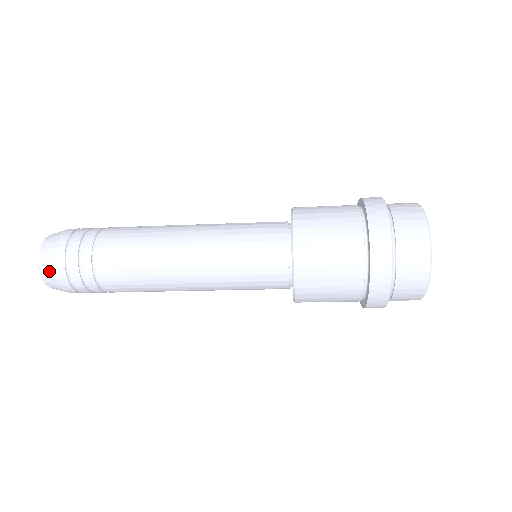
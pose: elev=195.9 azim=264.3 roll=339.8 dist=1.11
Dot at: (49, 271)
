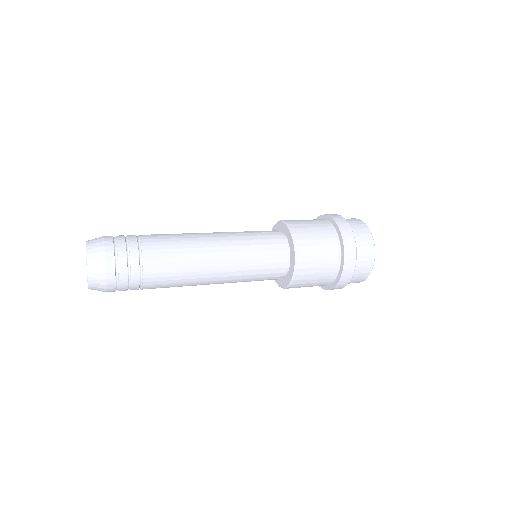
Dot at: (99, 290)
